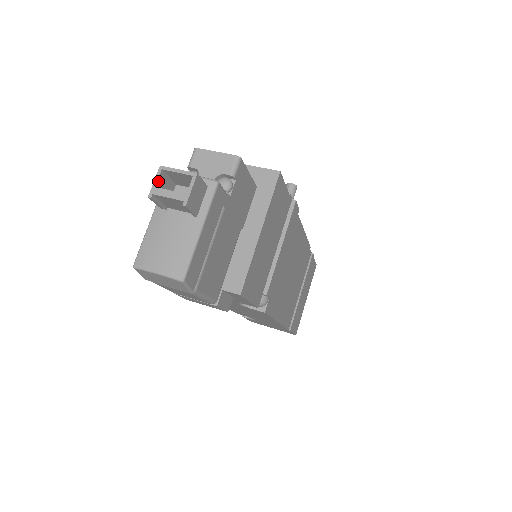
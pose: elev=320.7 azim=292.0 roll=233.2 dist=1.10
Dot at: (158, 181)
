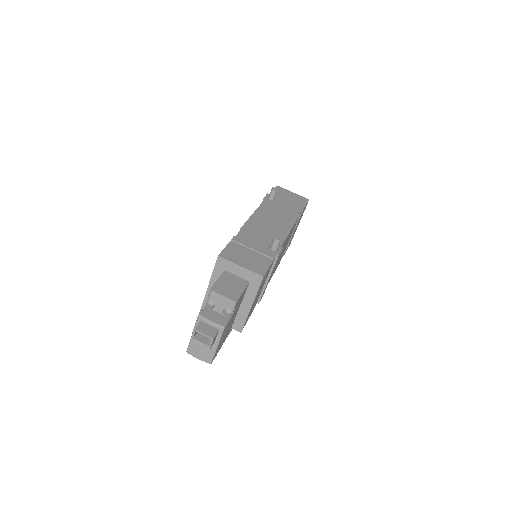
Dot at: (194, 335)
